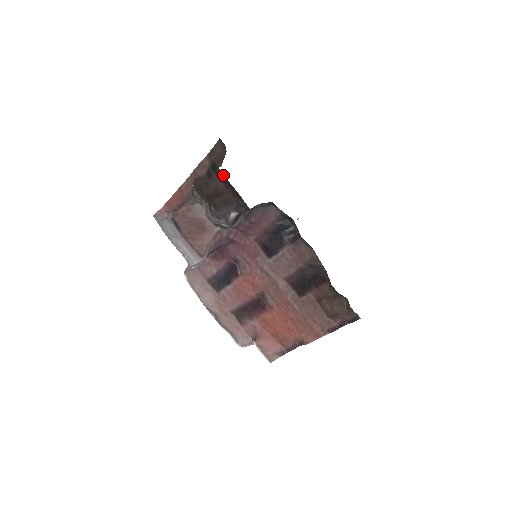
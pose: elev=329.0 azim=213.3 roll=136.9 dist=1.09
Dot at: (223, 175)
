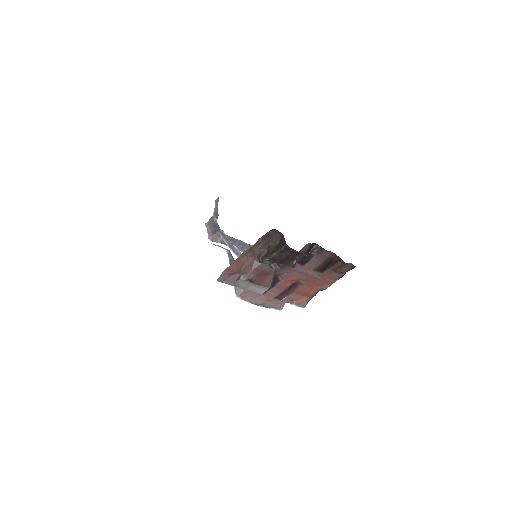
Dot at: (295, 251)
